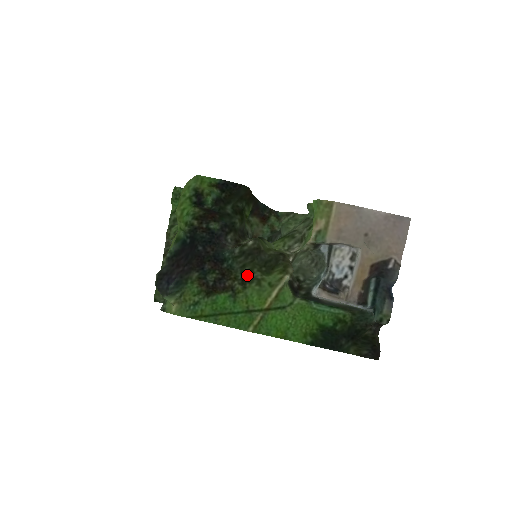
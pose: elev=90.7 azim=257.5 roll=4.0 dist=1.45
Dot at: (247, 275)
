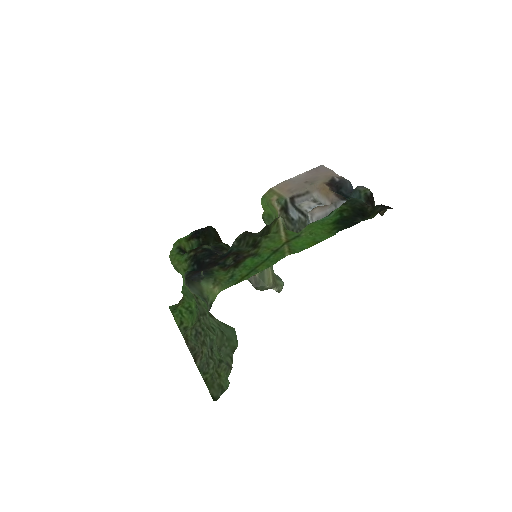
Dot at: (254, 243)
